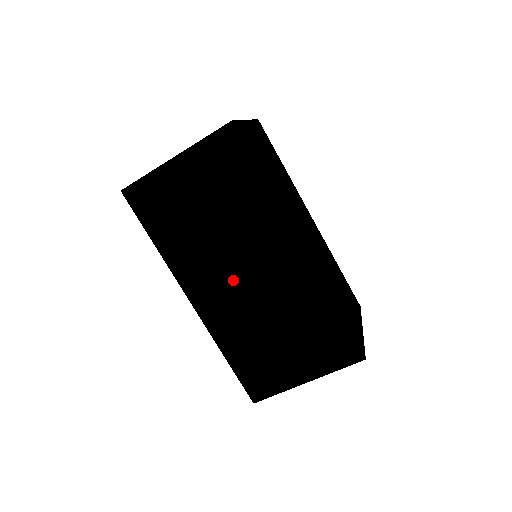
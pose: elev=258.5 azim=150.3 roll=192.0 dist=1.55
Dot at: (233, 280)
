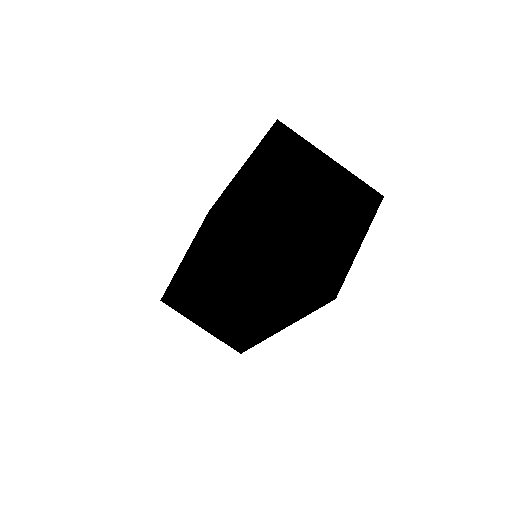
Dot at: (220, 293)
